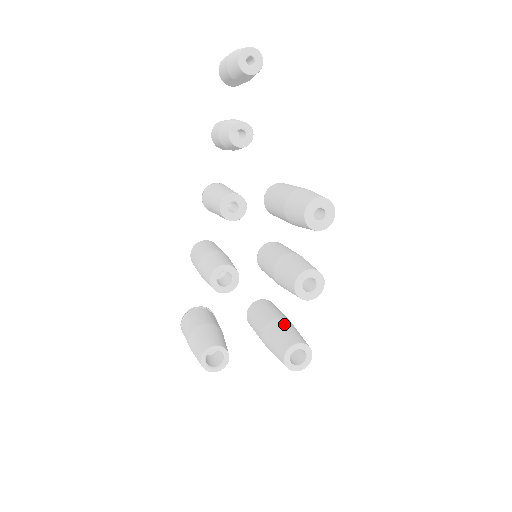
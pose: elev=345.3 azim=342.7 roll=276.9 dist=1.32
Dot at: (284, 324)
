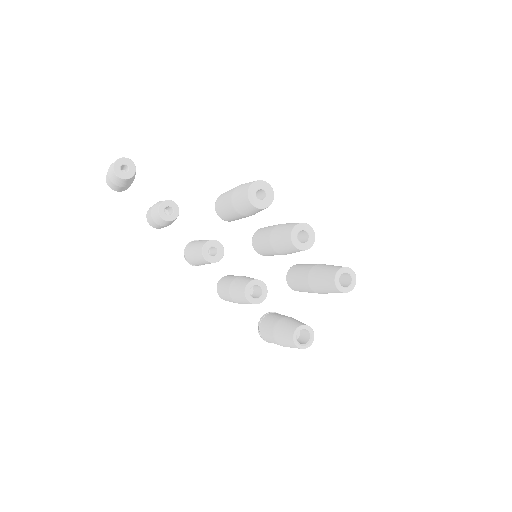
Dot at: (317, 271)
